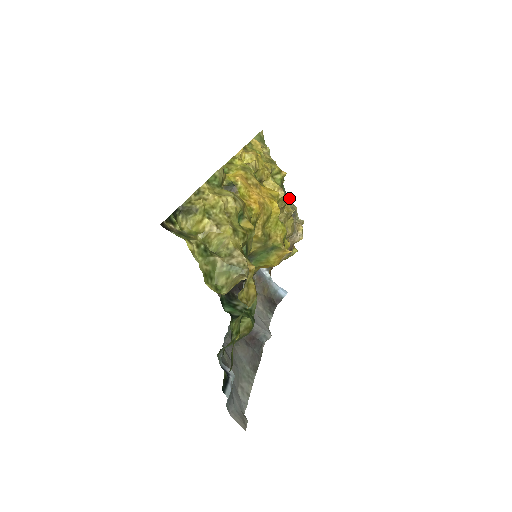
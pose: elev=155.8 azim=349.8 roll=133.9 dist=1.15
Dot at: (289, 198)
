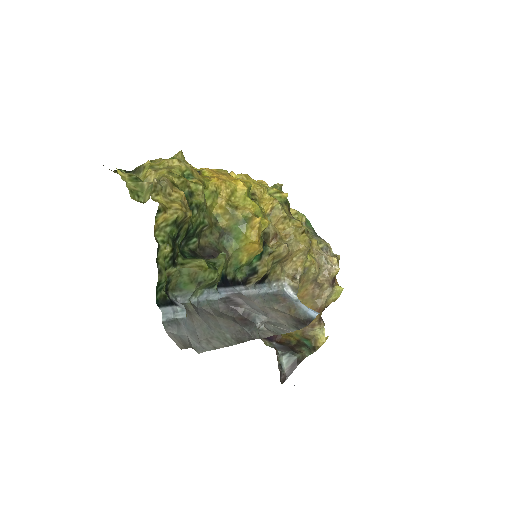
Dot at: (320, 237)
